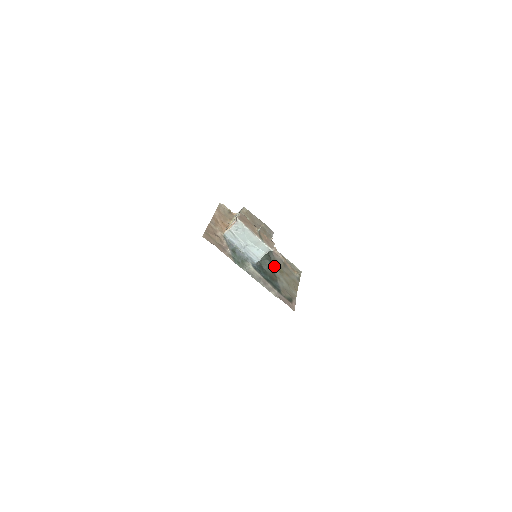
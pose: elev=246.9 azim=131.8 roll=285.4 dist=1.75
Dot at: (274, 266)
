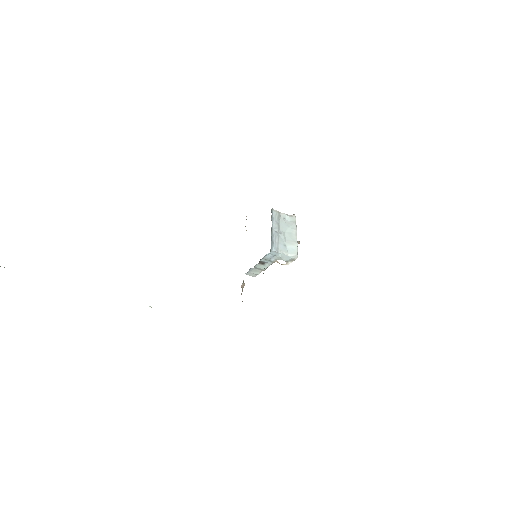
Dot at: occluded
